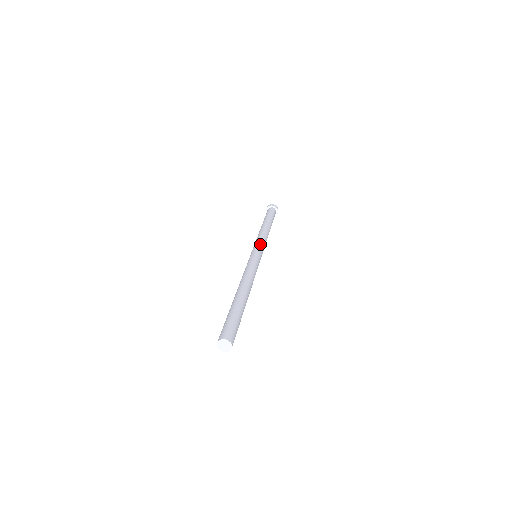
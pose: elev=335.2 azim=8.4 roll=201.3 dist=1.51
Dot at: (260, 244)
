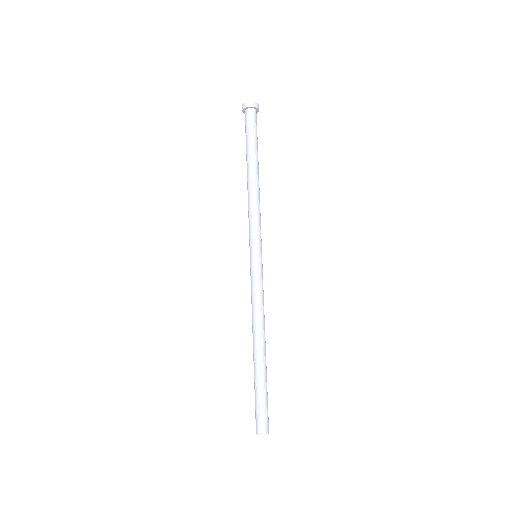
Dot at: (257, 235)
